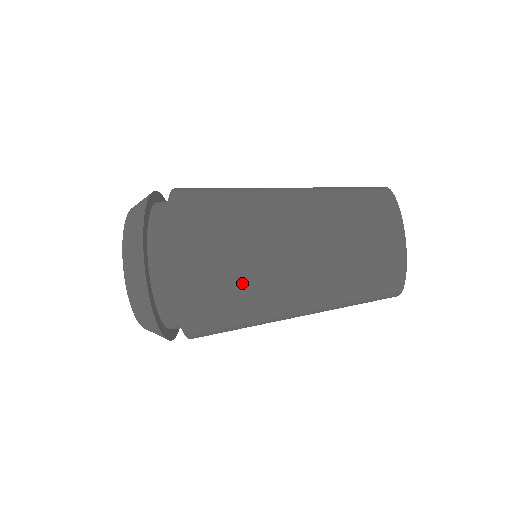
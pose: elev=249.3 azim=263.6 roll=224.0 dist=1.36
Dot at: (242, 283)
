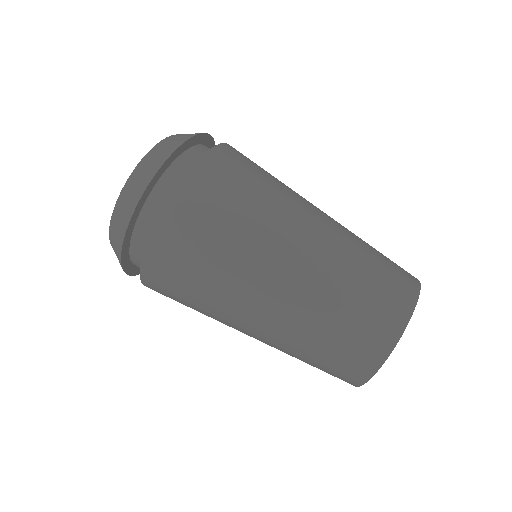
Dot at: (272, 189)
